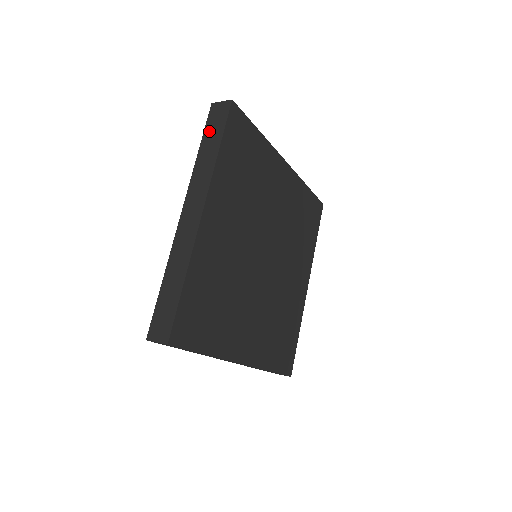
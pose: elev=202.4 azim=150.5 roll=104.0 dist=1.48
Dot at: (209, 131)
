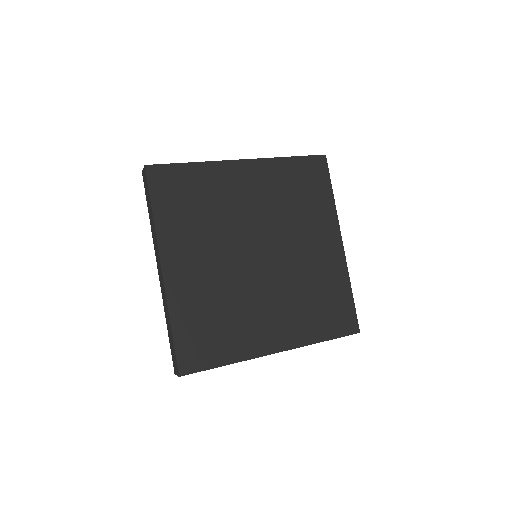
Dot at: (147, 198)
